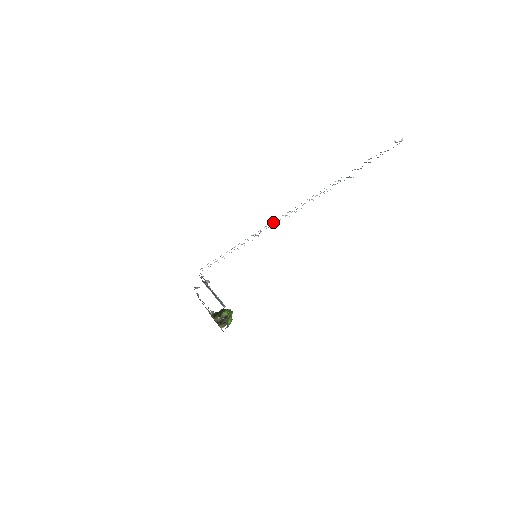
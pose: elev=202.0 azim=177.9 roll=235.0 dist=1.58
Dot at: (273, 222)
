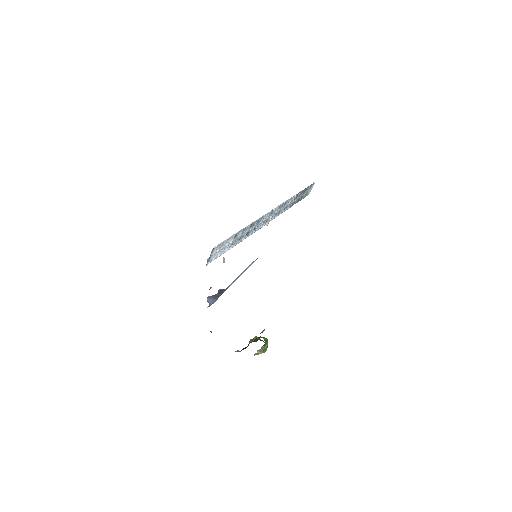
Dot at: (255, 227)
